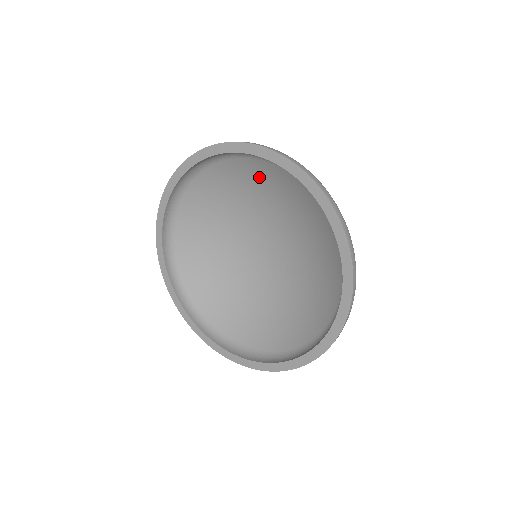
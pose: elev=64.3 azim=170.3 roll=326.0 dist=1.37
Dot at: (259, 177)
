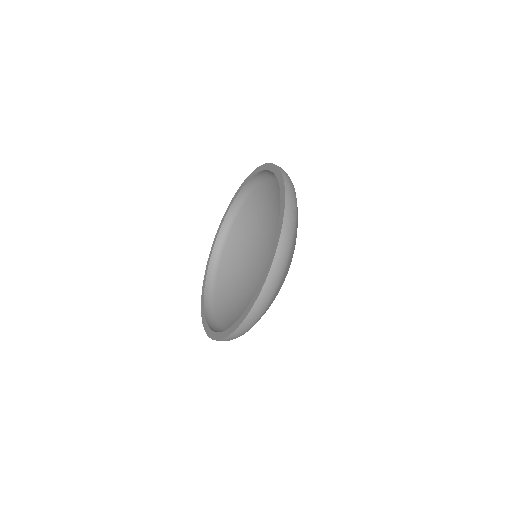
Dot at: occluded
